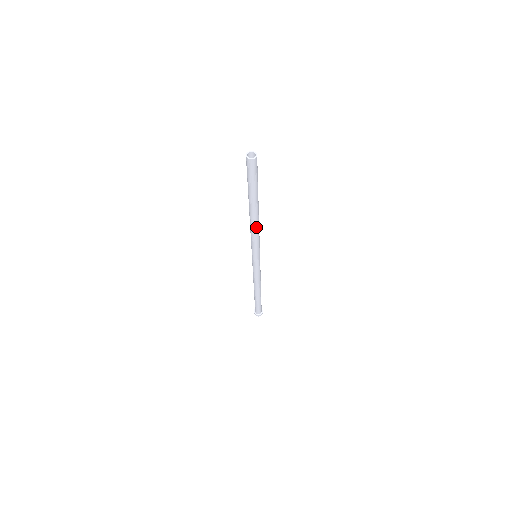
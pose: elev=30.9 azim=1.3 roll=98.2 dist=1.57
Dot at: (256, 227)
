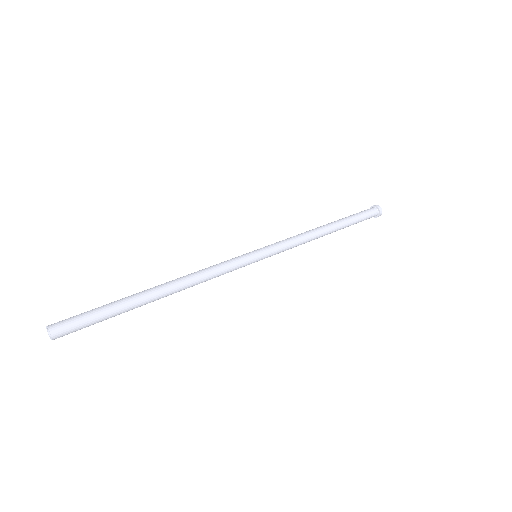
Dot at: (191, 286)
